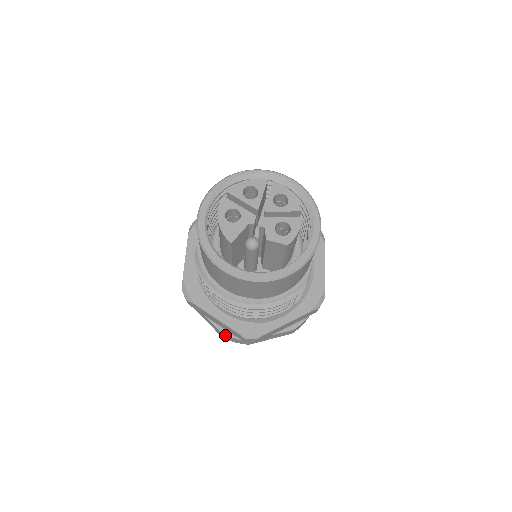
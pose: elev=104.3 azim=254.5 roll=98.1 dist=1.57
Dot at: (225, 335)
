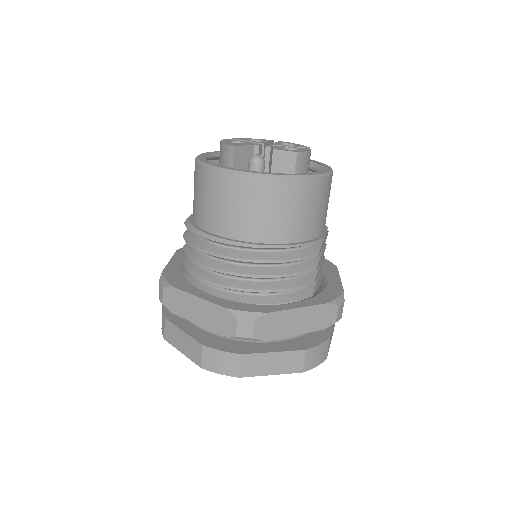
Dot at: (207, 348)
